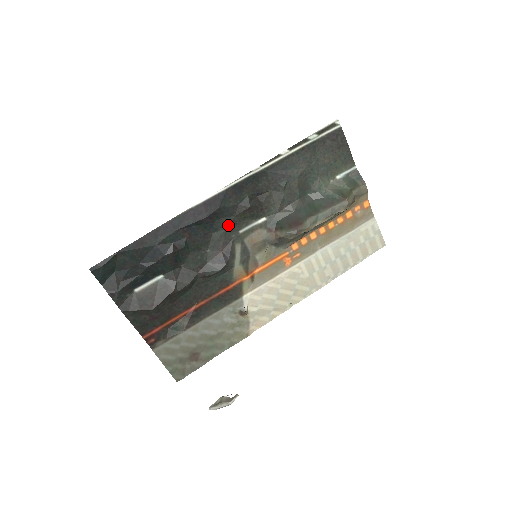
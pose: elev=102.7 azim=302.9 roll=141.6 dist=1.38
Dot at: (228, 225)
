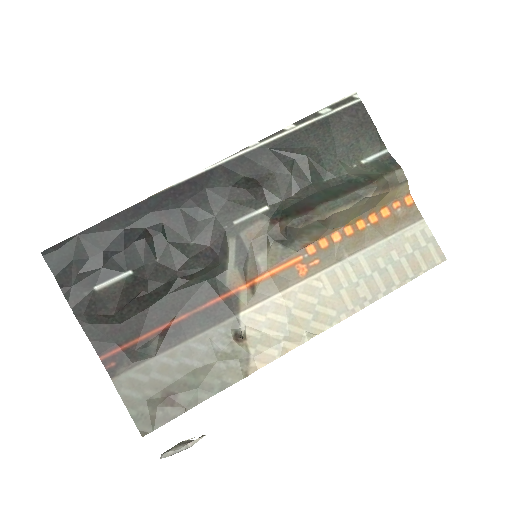
Dot at: (218, 212)
